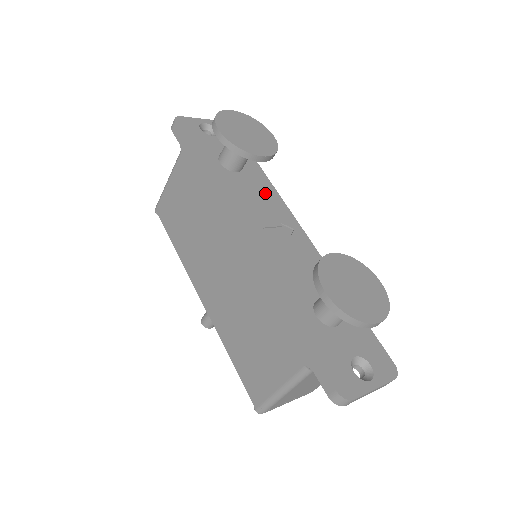
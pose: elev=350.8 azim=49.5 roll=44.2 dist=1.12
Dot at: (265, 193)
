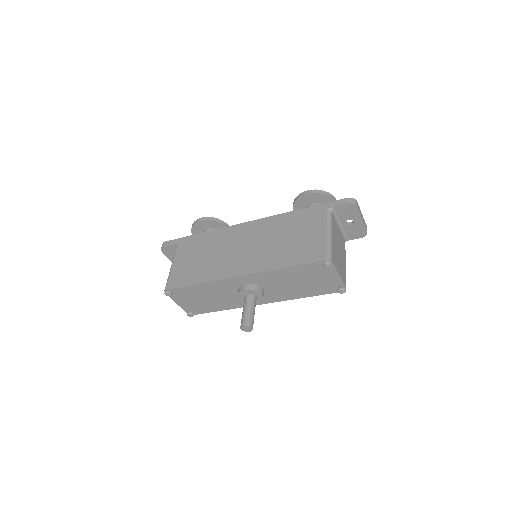
Dot at: occluded
